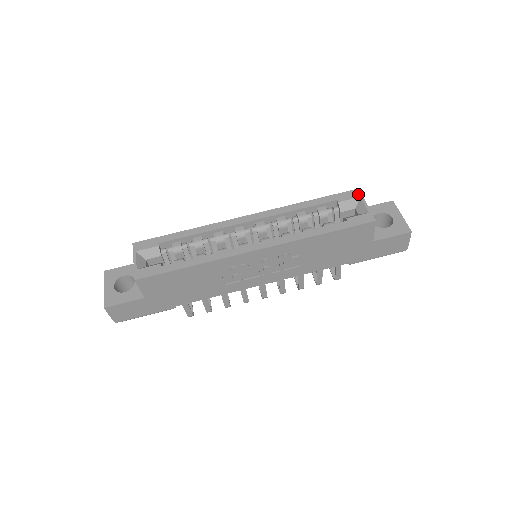
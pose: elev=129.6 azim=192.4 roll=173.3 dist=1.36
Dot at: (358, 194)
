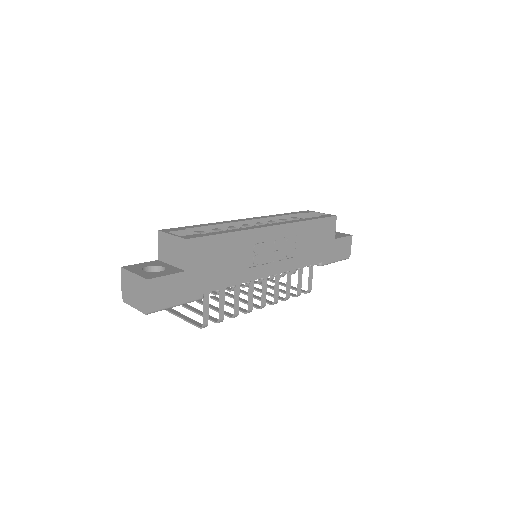
Dot at: (311, 211)
